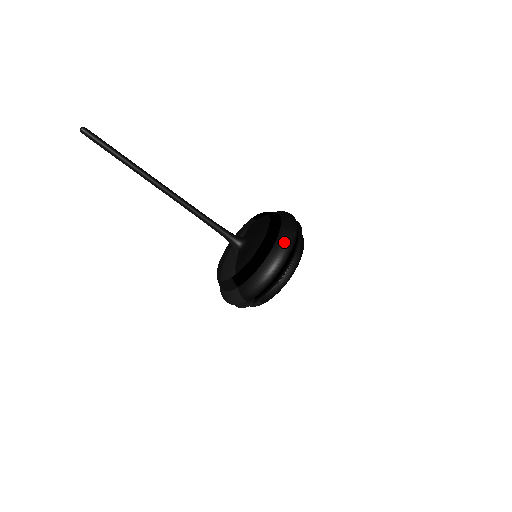
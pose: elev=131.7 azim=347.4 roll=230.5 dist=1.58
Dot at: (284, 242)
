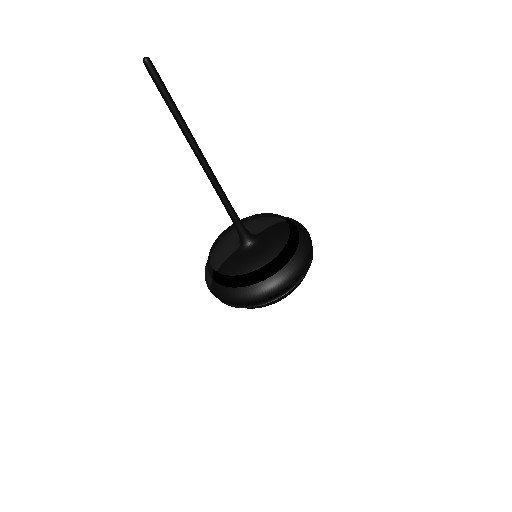
Dot at: (271, 287)
